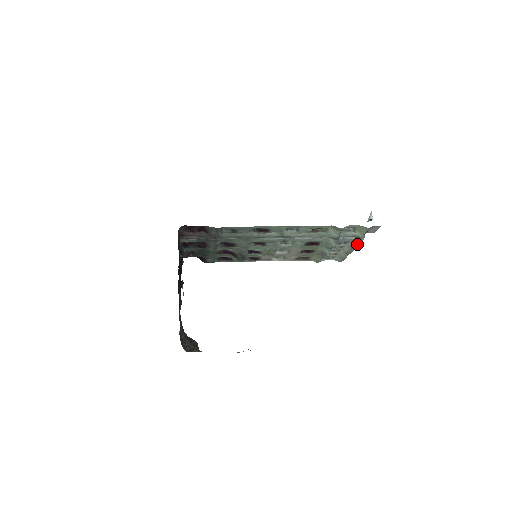
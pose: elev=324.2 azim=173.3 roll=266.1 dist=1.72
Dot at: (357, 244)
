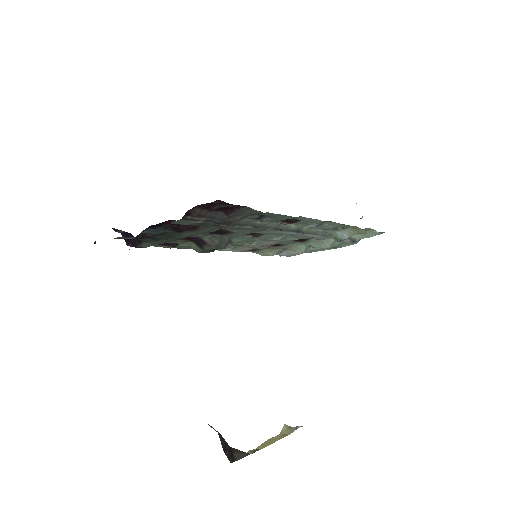
Dot at: (340, 246)
